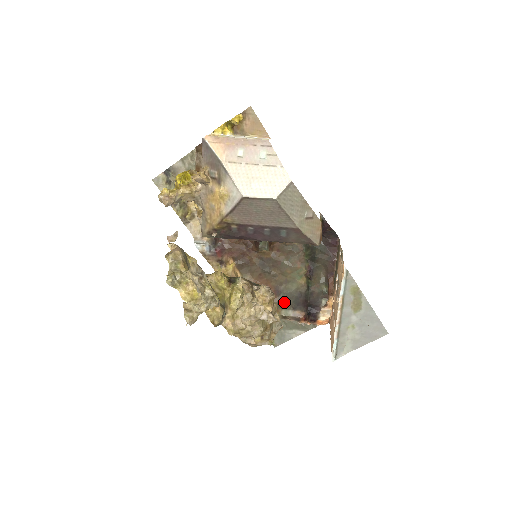
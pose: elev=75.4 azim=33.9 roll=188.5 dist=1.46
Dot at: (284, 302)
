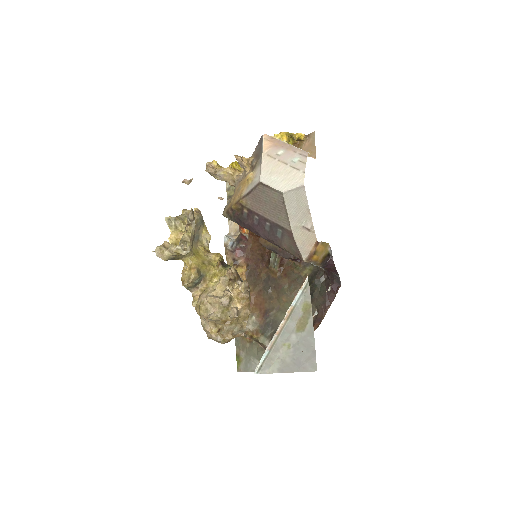
Dot at: (267, 328)
